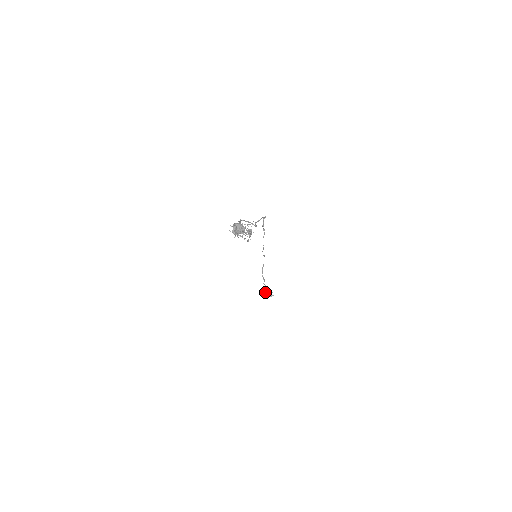
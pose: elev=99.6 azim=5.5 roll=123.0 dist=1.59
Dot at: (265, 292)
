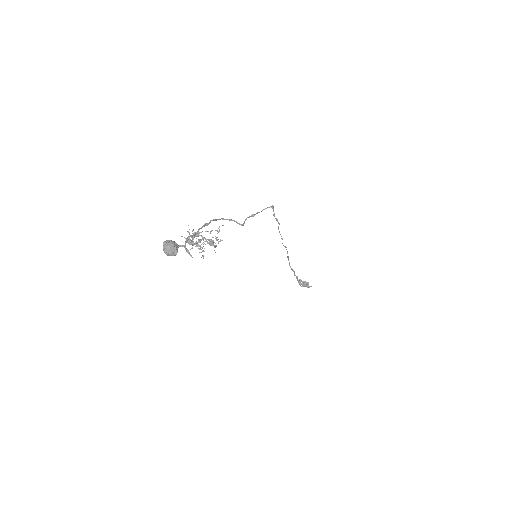
Dot at: (299, 283)
